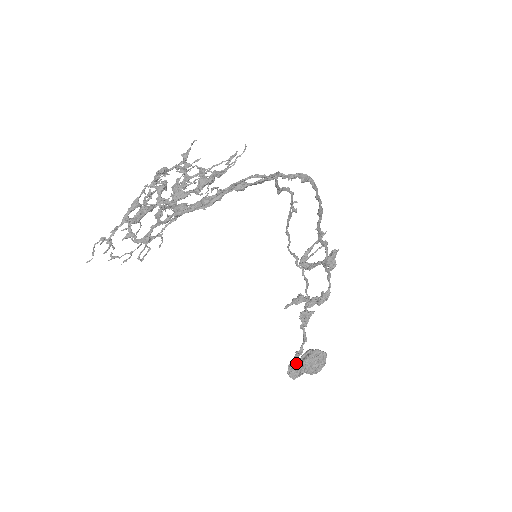
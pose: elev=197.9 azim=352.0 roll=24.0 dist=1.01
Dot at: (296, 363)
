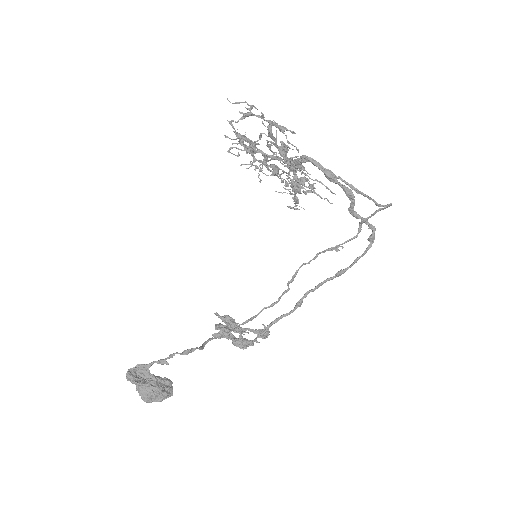
Dot at: (146, 370)
